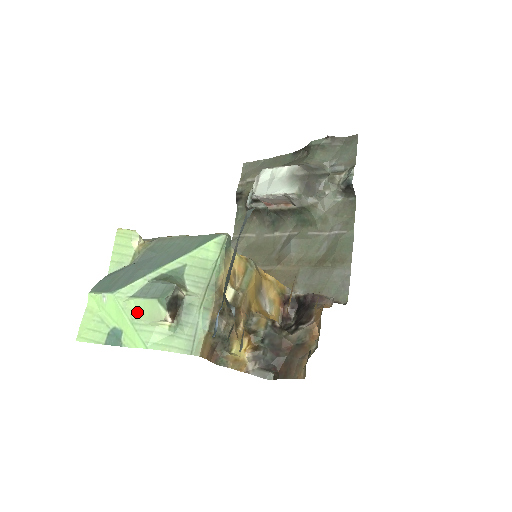
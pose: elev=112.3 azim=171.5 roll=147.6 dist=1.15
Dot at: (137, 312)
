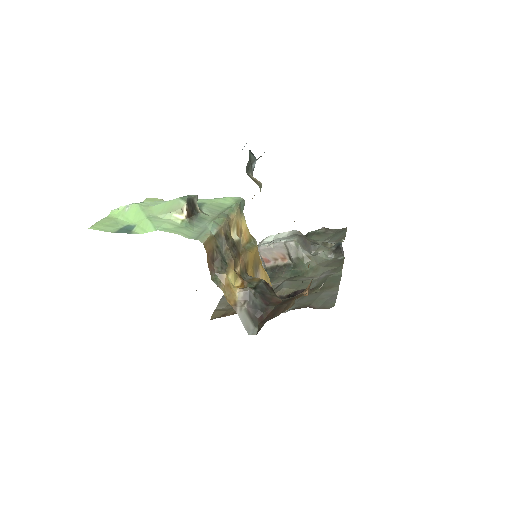
Dot at: (156, 212)
